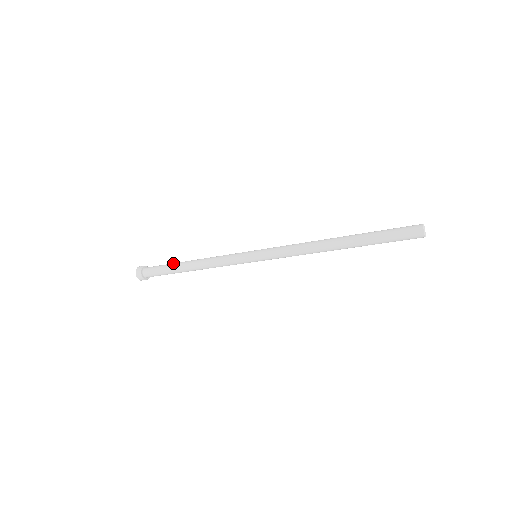
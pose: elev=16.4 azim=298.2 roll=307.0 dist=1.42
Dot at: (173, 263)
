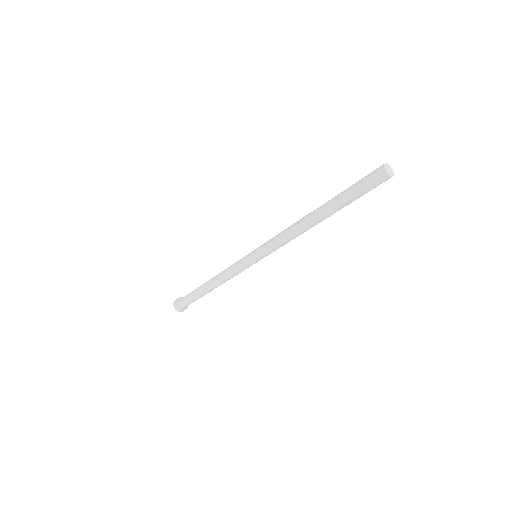
Dot at: (196, 290)
